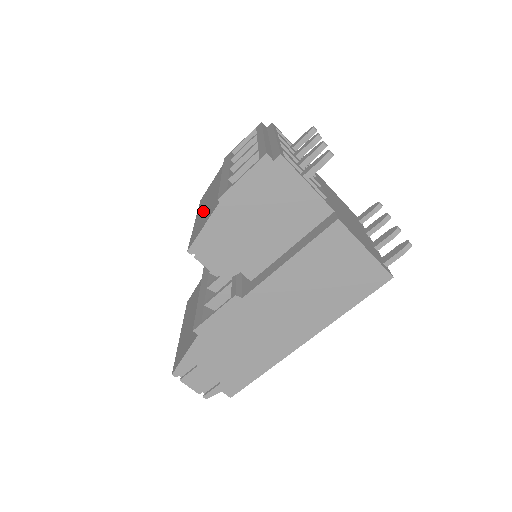
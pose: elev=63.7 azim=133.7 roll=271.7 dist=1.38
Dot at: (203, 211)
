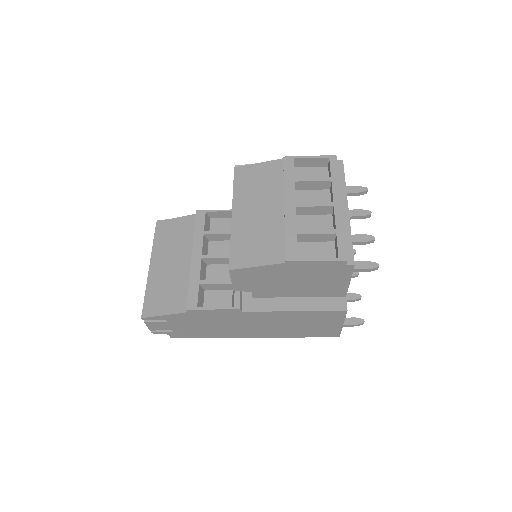
Dot at: (250, 221)
